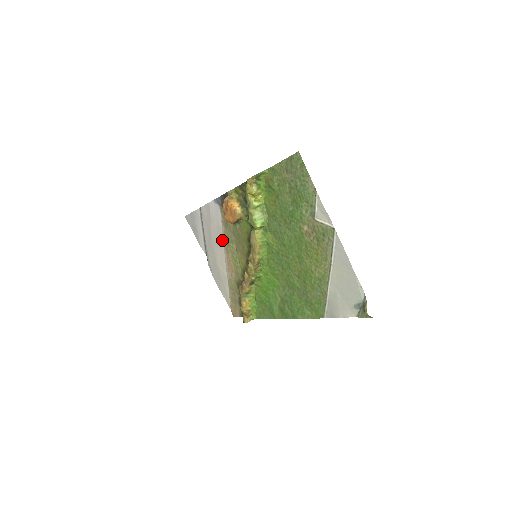
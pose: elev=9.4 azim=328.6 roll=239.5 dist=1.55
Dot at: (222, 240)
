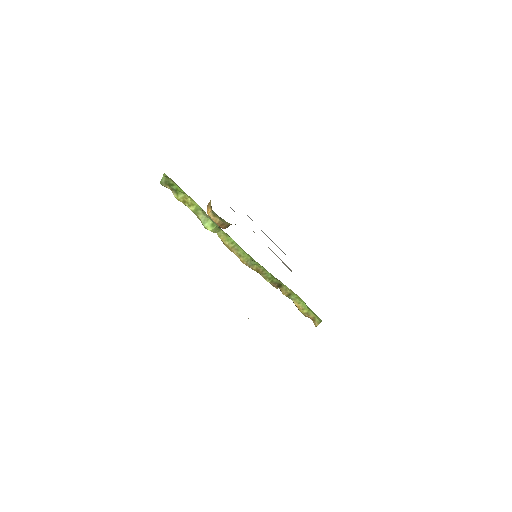
Dot at: occluded
